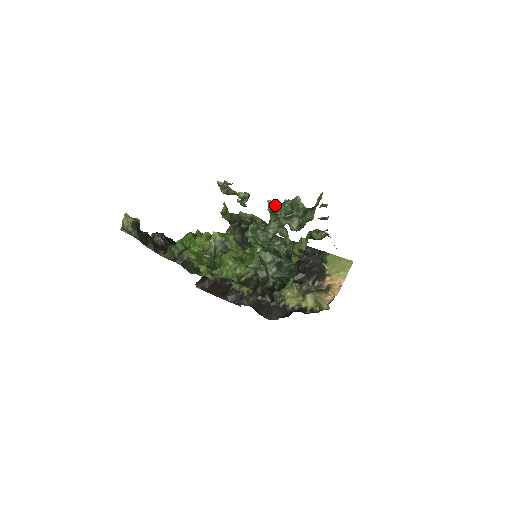
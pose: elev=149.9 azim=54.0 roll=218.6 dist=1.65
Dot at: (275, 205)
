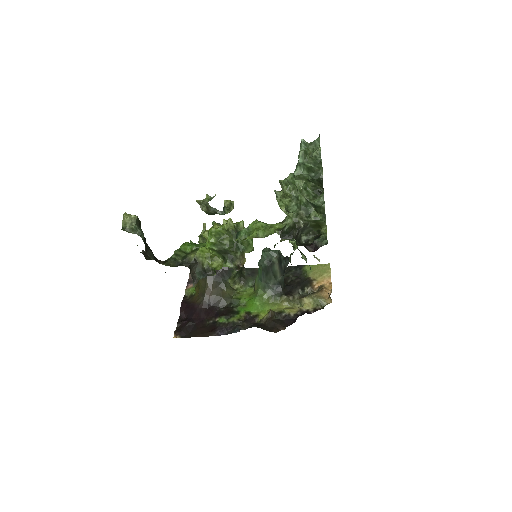
Dot at: (308, 143)
